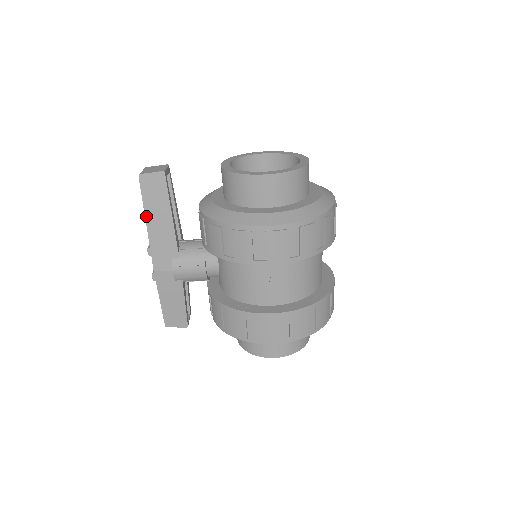
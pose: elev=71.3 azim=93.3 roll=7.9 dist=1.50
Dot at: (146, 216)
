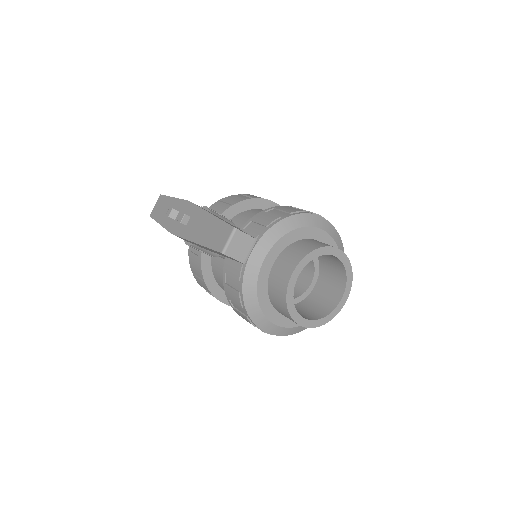
Dot at: (200, 245)
